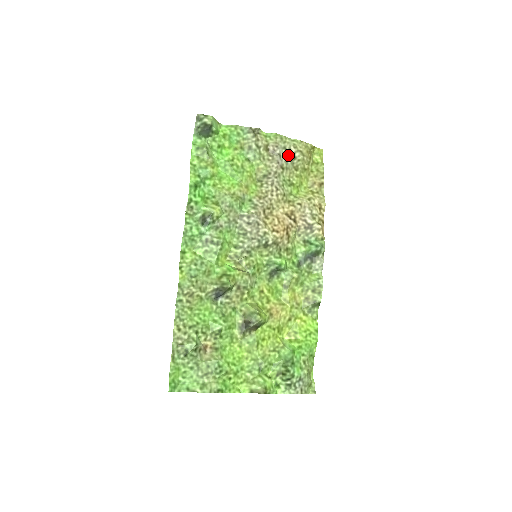
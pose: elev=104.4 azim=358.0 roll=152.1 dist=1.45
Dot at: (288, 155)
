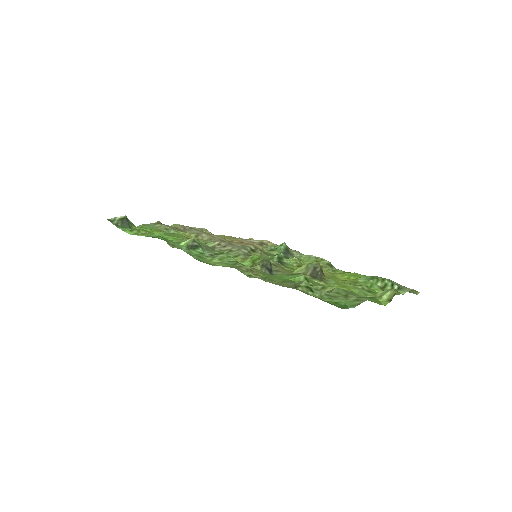
Dot at: occluded
